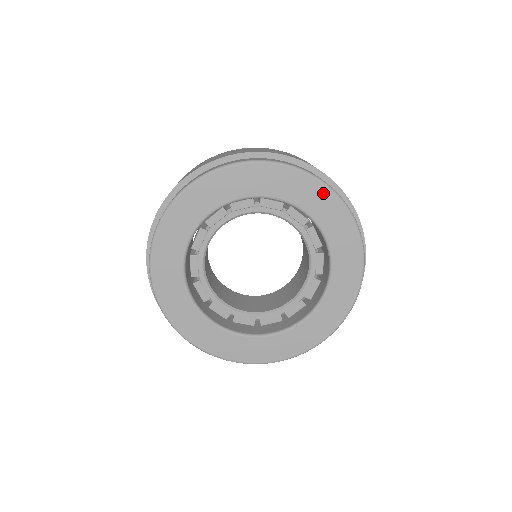
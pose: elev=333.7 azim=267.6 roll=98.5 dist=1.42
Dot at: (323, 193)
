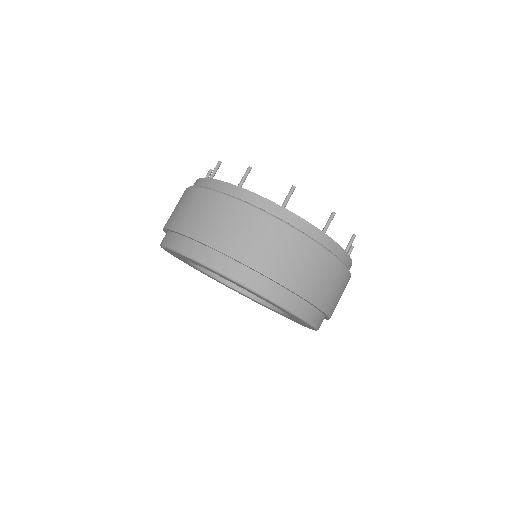
Dot at: (254, 293)
